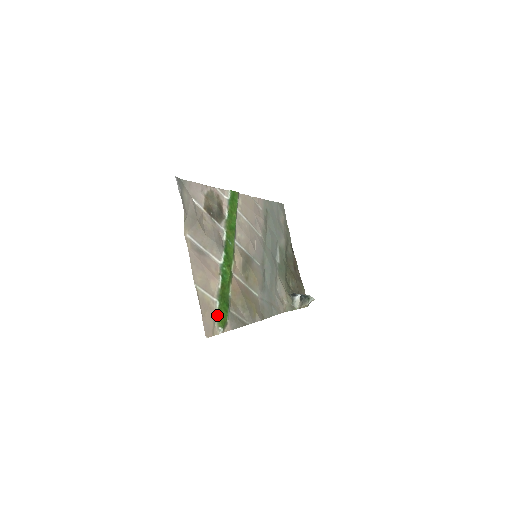
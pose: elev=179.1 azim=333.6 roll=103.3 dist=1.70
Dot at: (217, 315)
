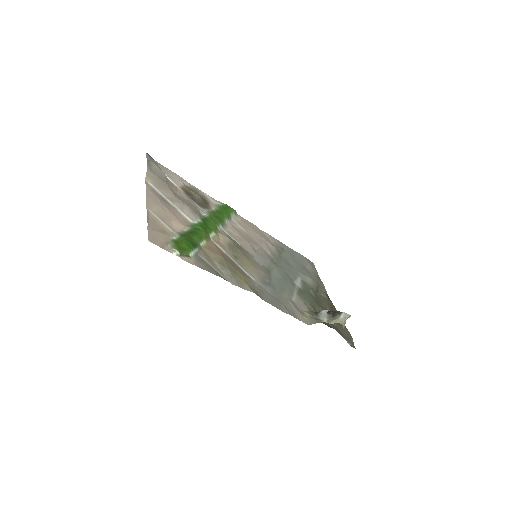
Dot at: (173, 241)
